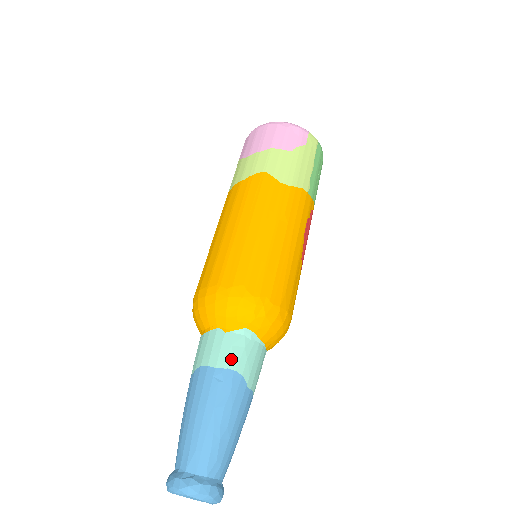
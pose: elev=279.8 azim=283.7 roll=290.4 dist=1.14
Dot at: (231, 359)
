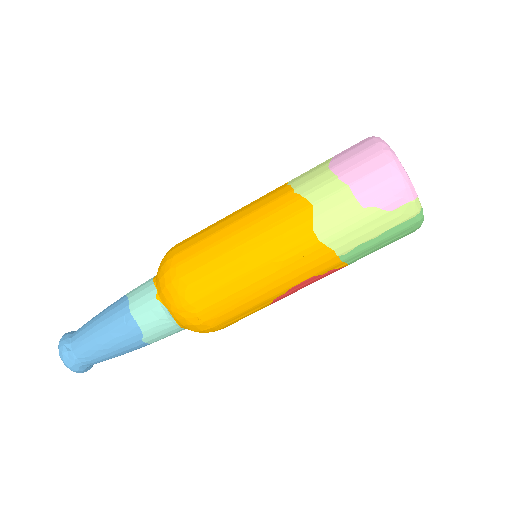
Dot at: (143, 317)
